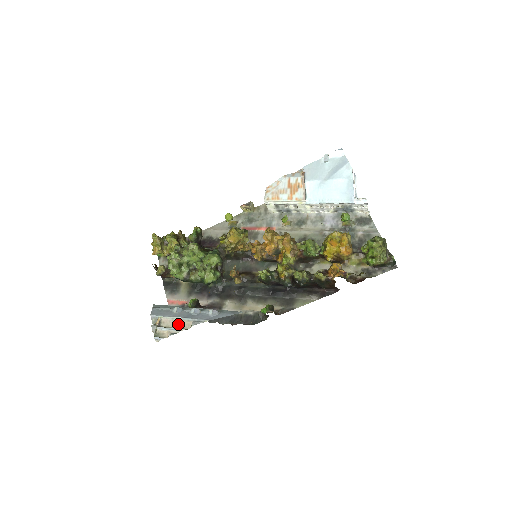
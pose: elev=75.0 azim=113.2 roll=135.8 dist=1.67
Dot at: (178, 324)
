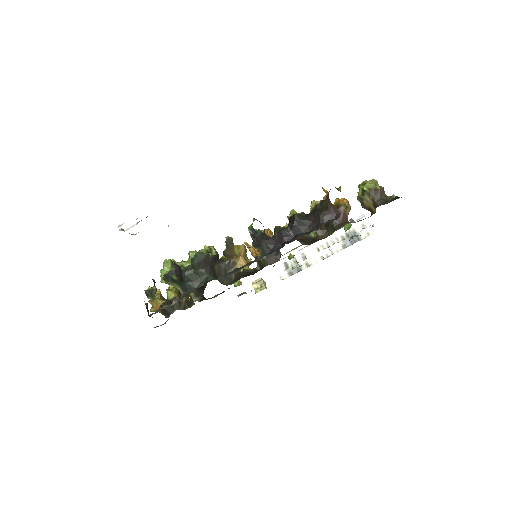
Dot at: occluded
